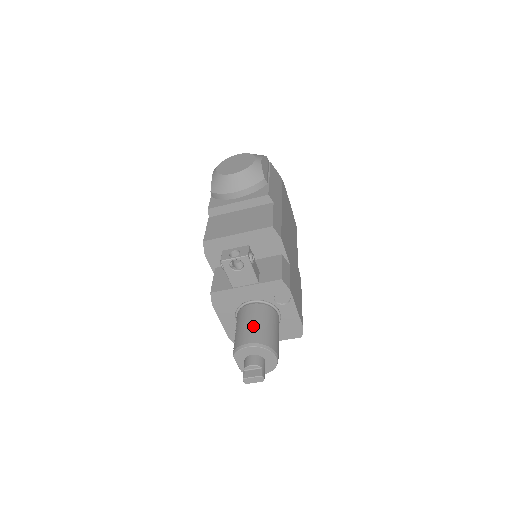
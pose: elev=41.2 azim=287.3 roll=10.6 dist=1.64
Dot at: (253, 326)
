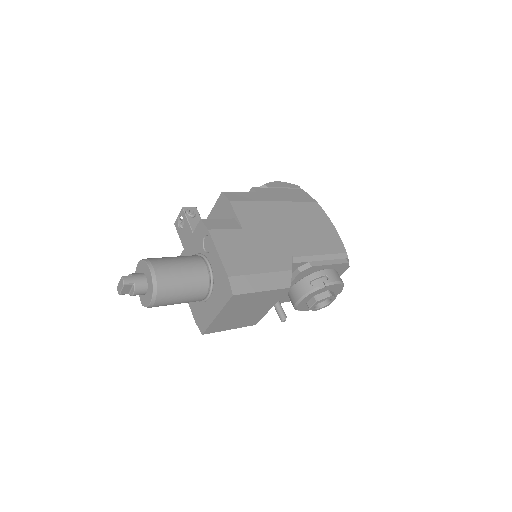
Dot at: occluded
